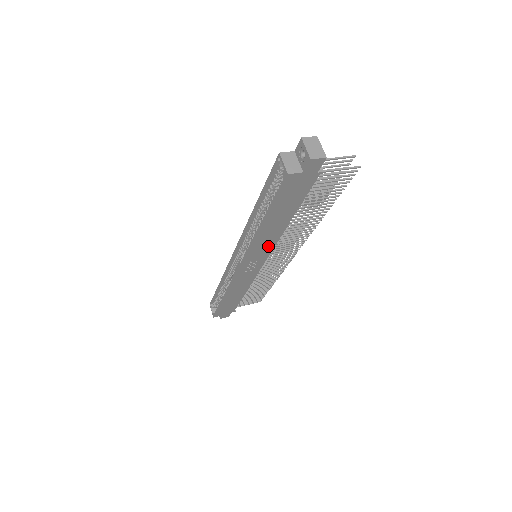
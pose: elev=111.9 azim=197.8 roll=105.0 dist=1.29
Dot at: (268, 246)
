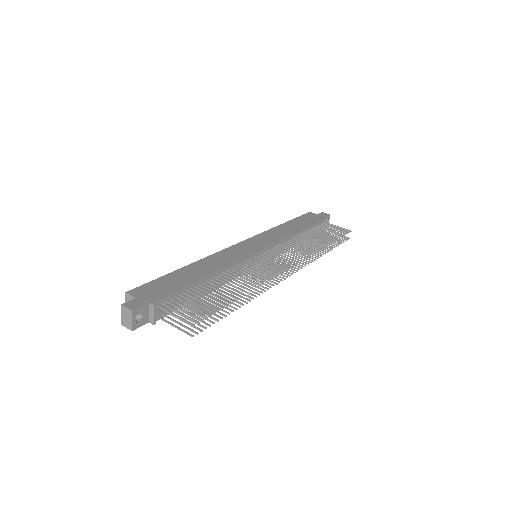
Dot at: occluded
